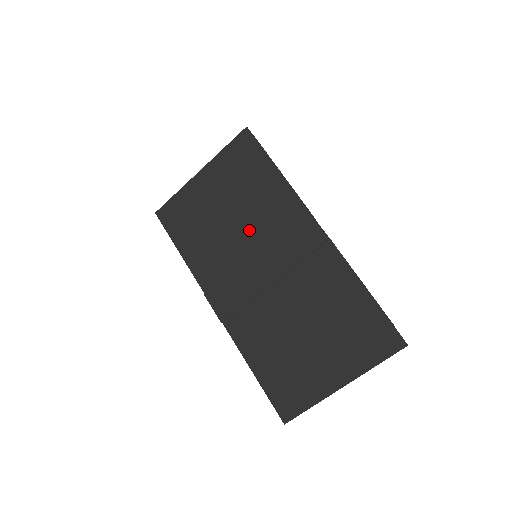
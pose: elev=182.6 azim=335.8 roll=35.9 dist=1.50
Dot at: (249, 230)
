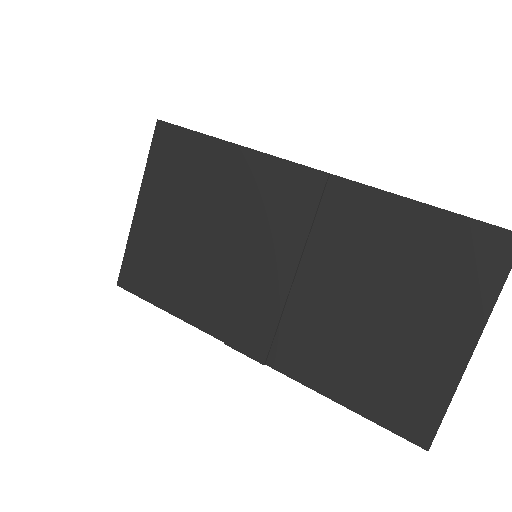
Dot at: (229, 231)
